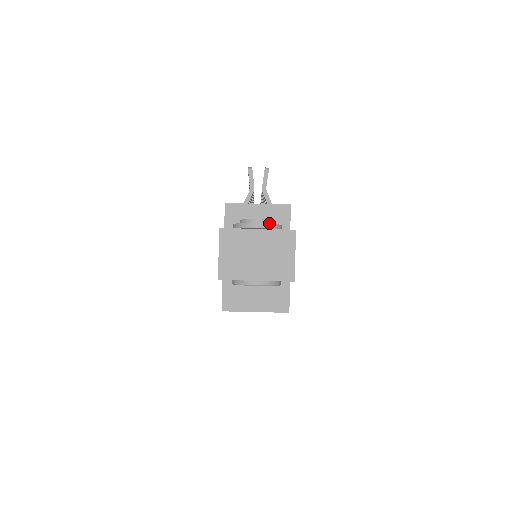
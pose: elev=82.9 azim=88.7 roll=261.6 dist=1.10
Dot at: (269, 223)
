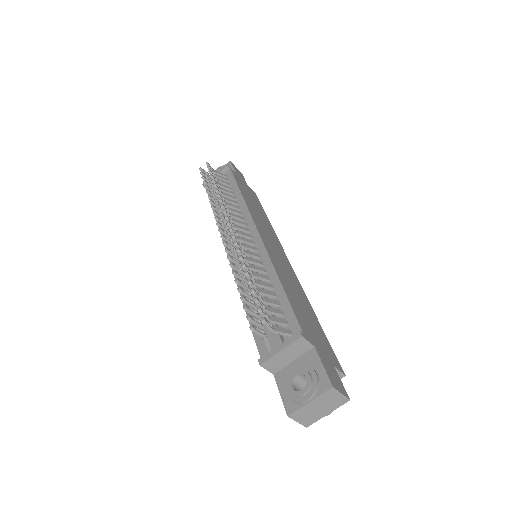
Dot at: (313, 393)
